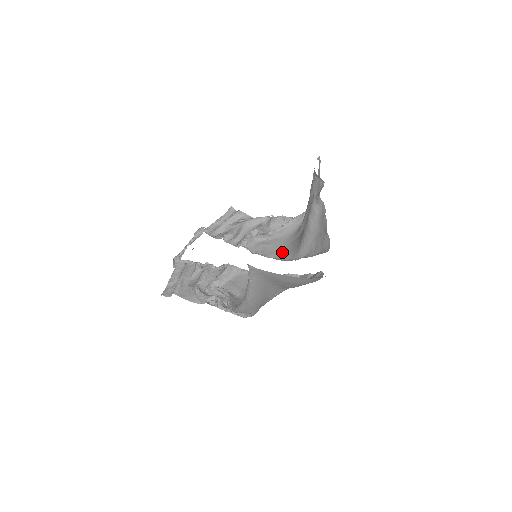
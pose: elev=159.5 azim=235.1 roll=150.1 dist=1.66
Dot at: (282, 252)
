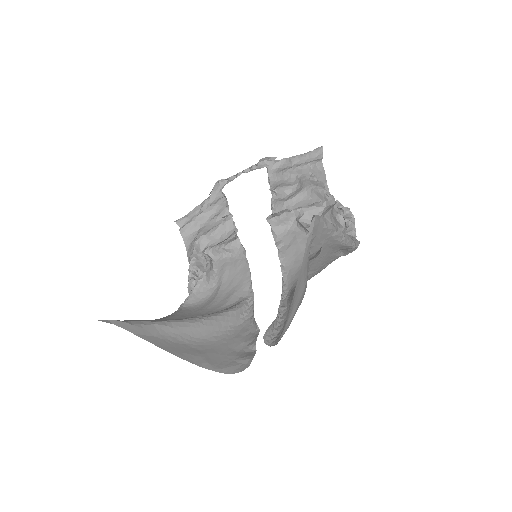
Dot at: (297, 269)
